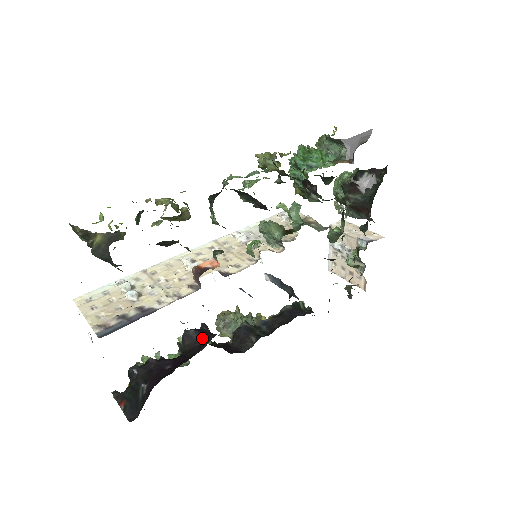
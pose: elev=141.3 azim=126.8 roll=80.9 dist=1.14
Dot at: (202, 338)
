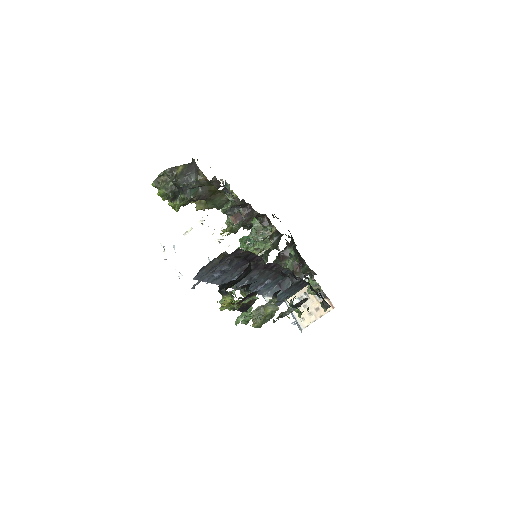
Dot at: (256, 281)
